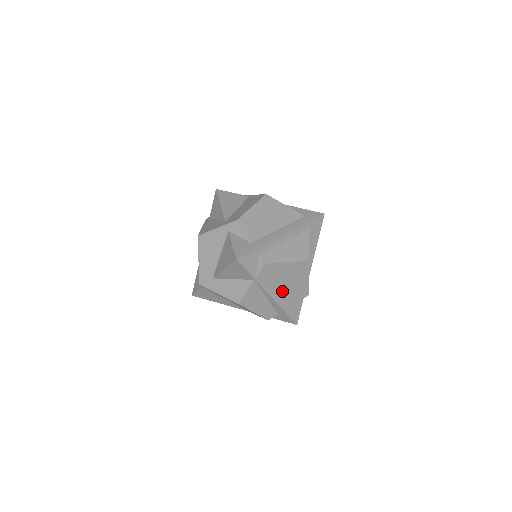
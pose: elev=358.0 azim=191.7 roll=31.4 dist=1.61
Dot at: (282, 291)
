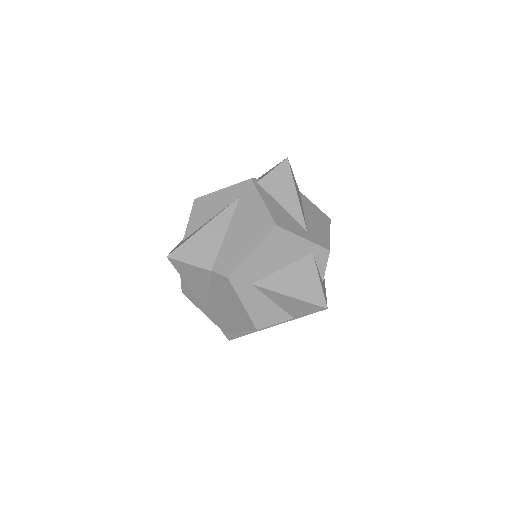
Dot at: occluded
